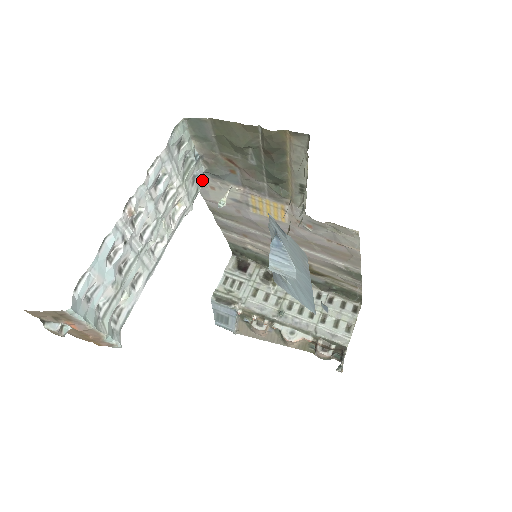
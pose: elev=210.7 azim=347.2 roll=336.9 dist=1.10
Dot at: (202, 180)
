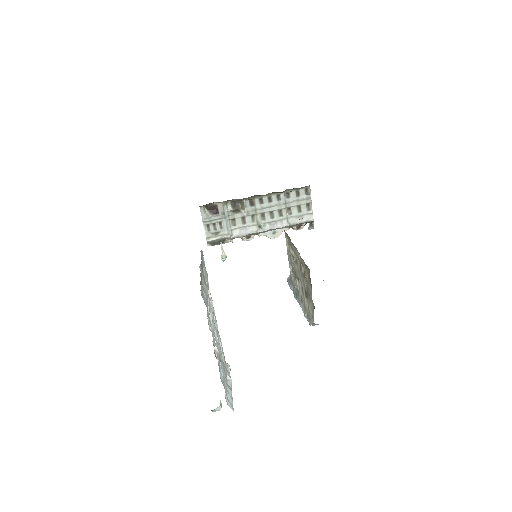
Dot at: occluded
